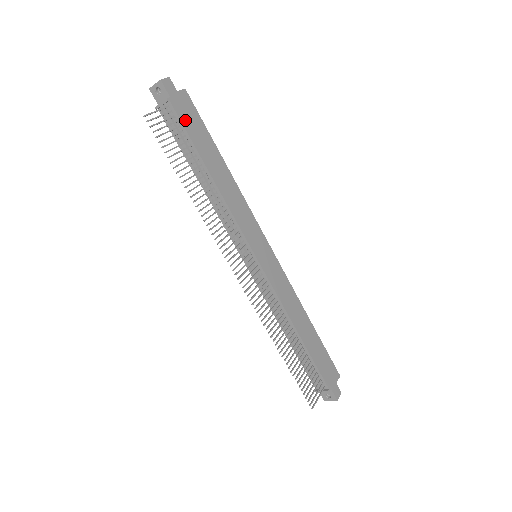
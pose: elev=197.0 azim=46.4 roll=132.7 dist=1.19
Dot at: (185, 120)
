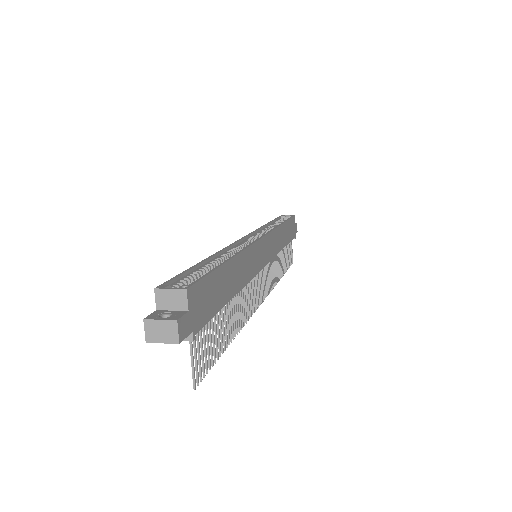
Dot at: (207, 313)
